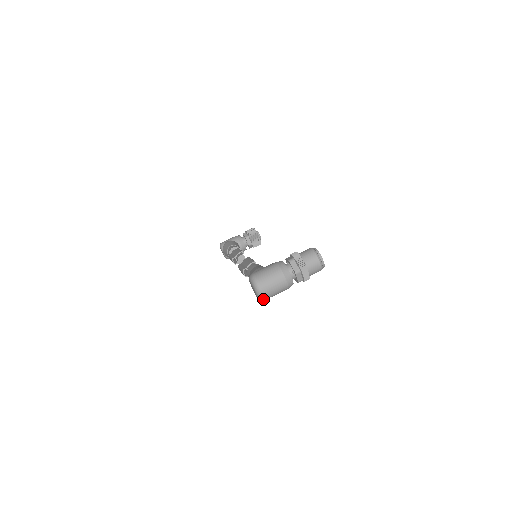
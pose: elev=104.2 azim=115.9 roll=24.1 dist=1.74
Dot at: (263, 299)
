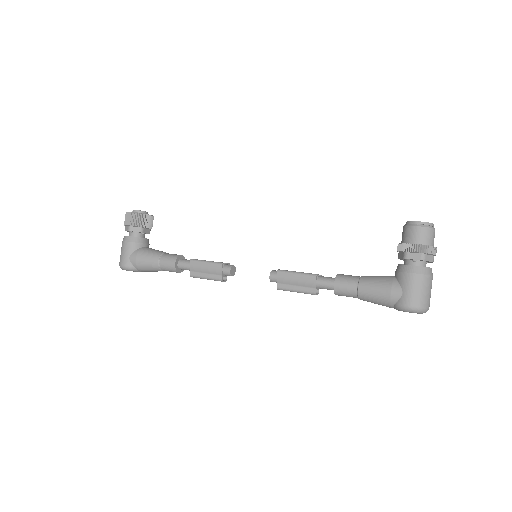
Dot at: occluded
